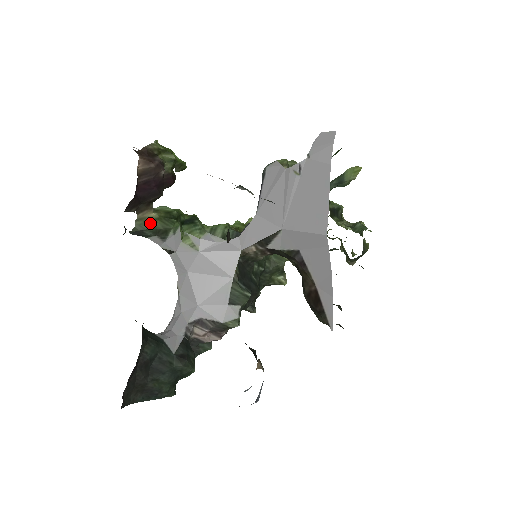
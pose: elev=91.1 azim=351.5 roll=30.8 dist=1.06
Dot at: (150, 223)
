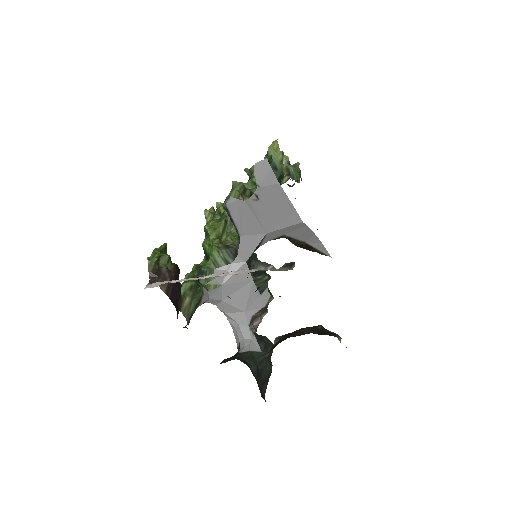
Dot at: (191, 307)
